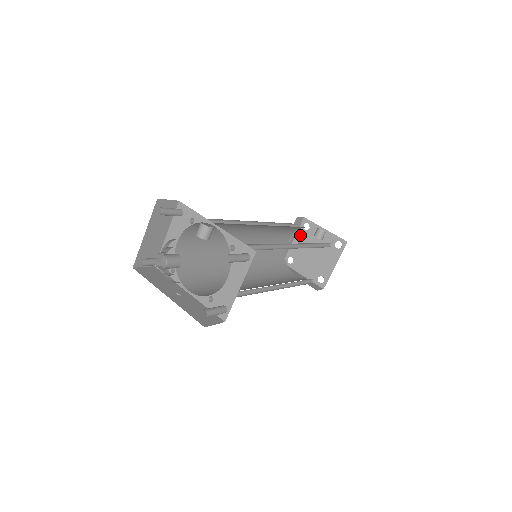
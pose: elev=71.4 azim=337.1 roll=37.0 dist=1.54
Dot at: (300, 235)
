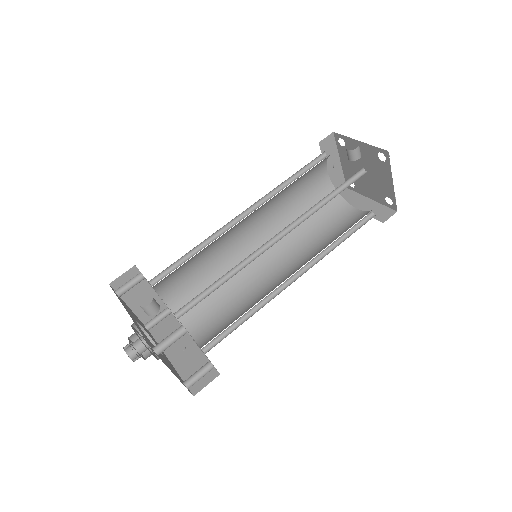
Dot at: (342, 154)
